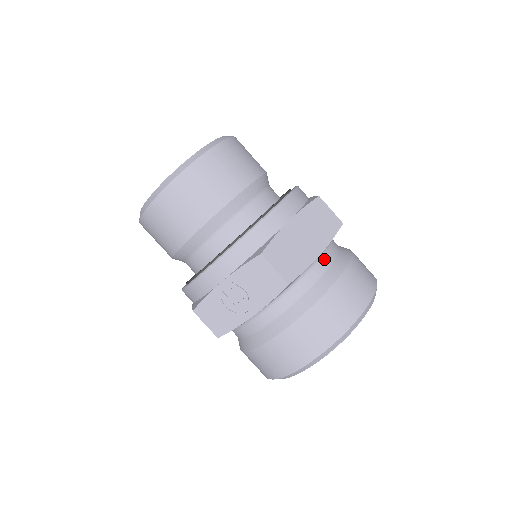
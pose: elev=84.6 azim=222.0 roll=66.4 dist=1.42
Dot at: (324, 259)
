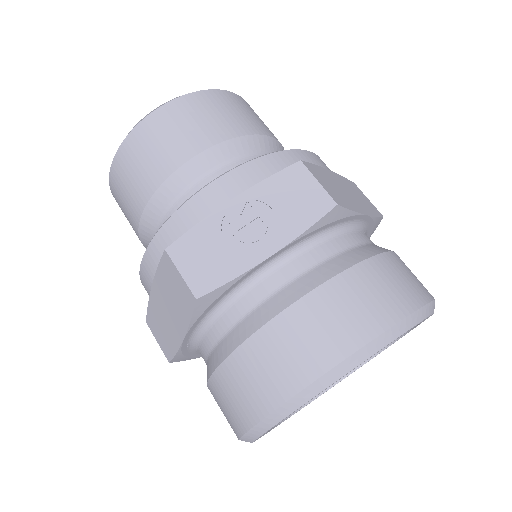
Dot at: (366, 235)
